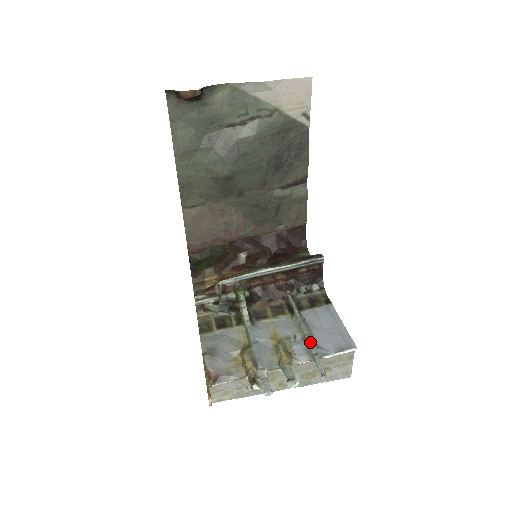
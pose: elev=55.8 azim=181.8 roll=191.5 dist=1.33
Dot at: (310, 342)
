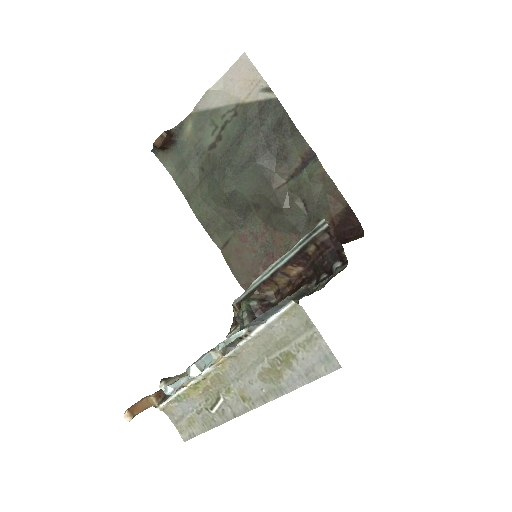
Dot at: occluded
